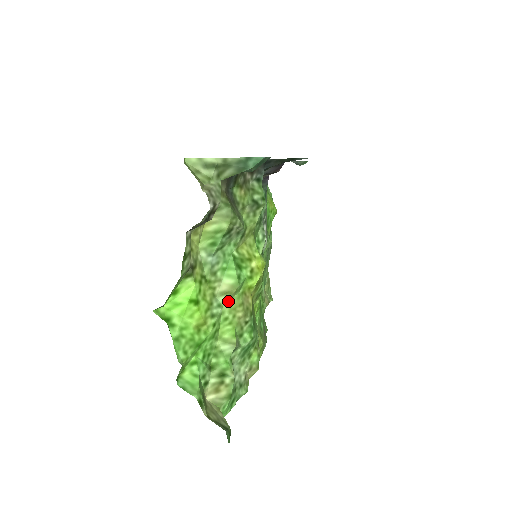
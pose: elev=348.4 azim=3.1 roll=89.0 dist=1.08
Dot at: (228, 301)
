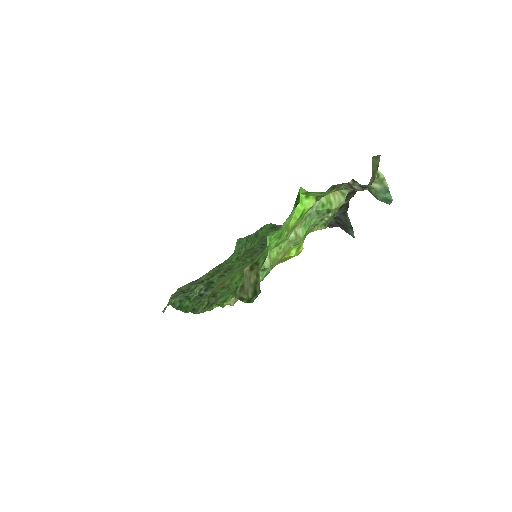
Dot at: (289, 241)
